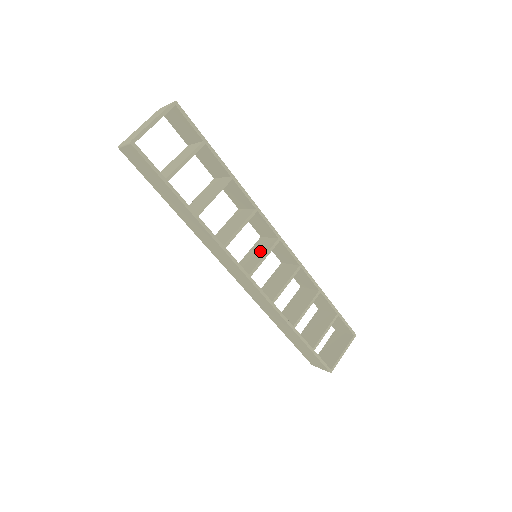
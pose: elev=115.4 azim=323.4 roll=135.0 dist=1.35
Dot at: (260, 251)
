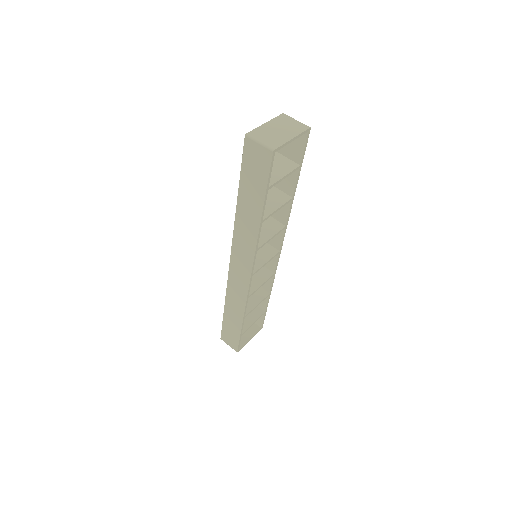
Dot at: (262, 254)
